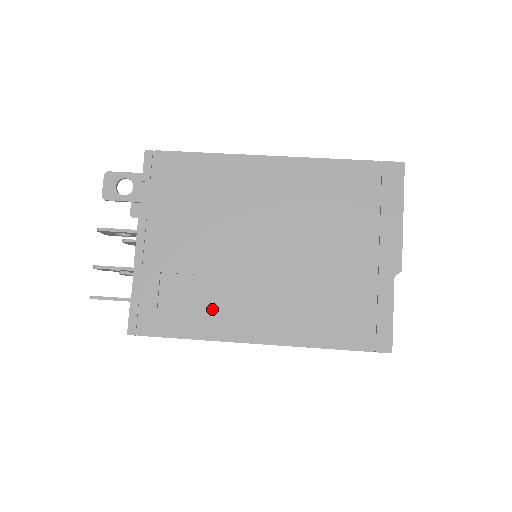
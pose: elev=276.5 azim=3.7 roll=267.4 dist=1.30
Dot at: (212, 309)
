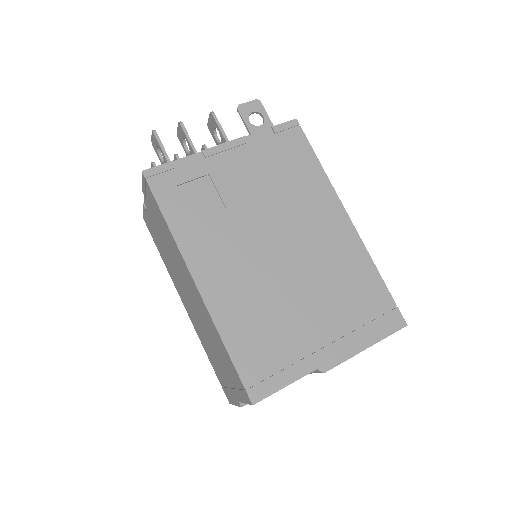
Dot at: (203, 230)
